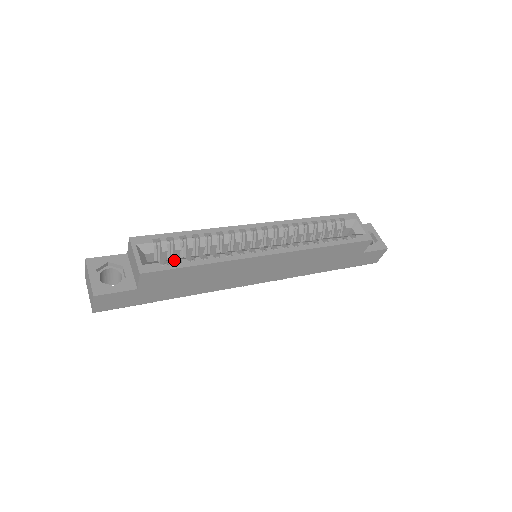
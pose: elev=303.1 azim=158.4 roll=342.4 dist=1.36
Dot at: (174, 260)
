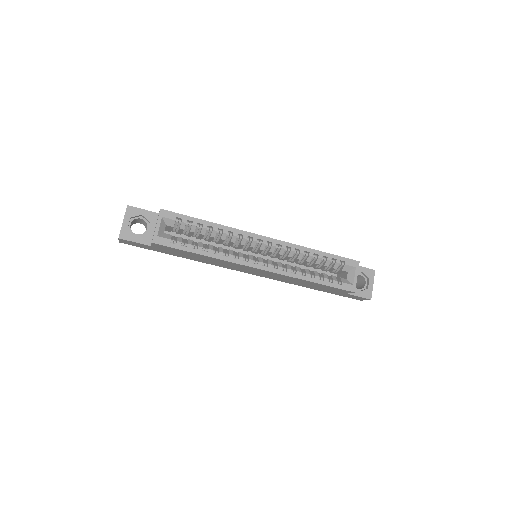
Dot at: (189, 234)
